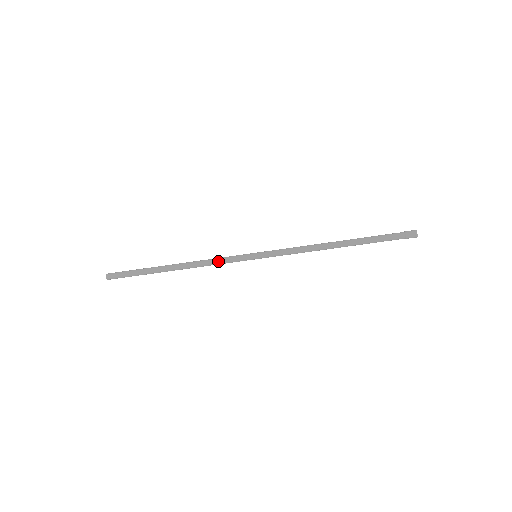
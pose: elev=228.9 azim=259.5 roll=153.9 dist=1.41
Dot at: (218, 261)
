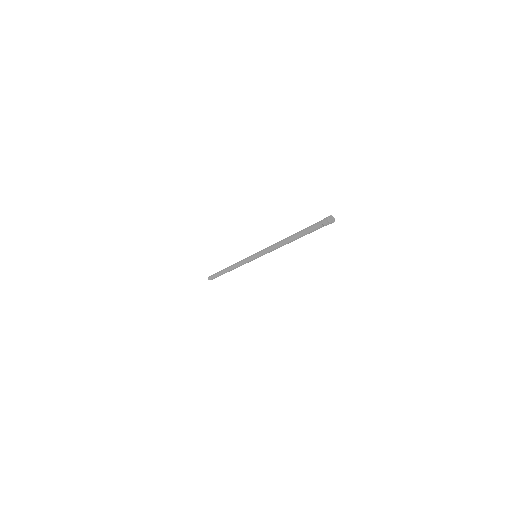
Dot at: (241, 264)
